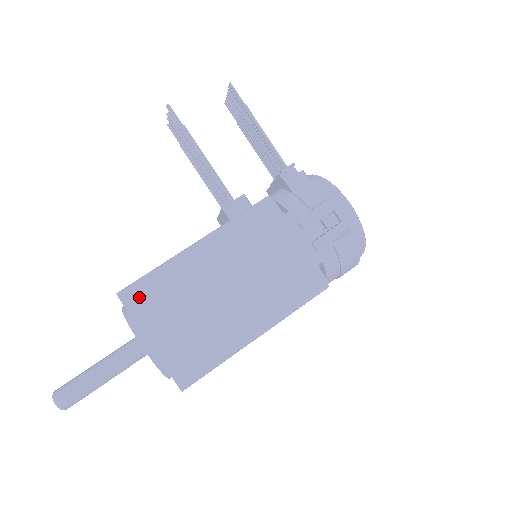
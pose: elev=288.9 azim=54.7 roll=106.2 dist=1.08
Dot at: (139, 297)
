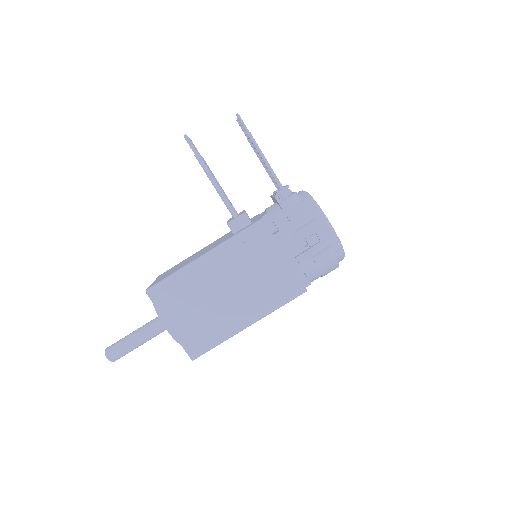
Dot at: (162, 294)
